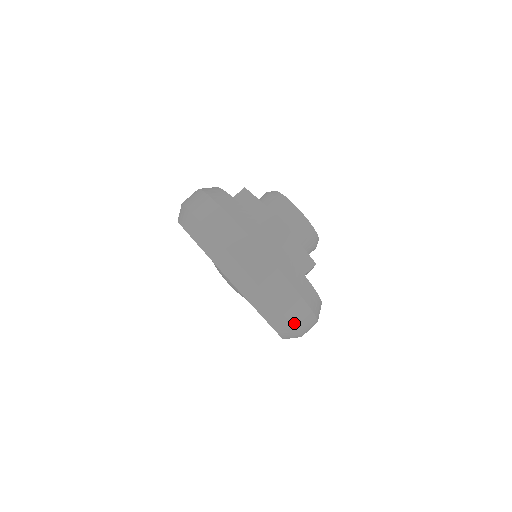
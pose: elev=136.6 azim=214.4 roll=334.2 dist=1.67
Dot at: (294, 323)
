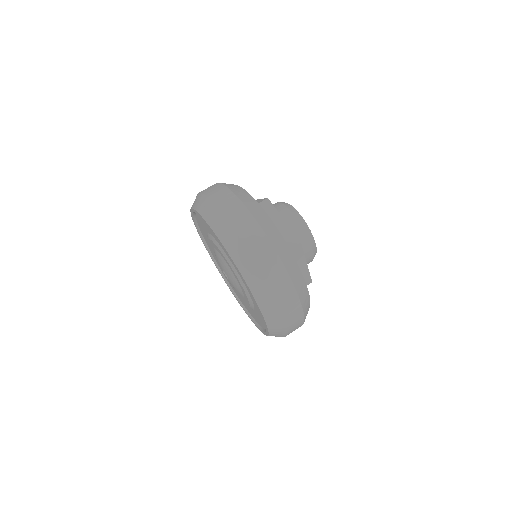
Dot at: (260, 266)
